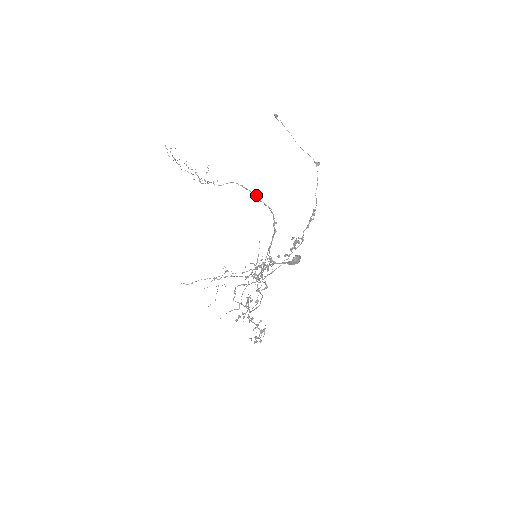
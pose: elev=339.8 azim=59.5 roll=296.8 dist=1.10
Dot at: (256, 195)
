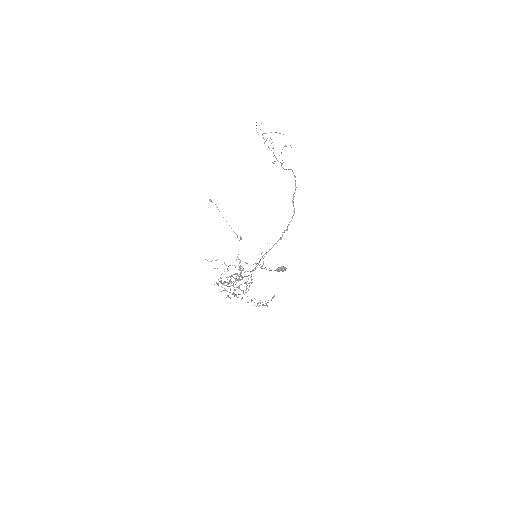
Dot at: (294, 193)
